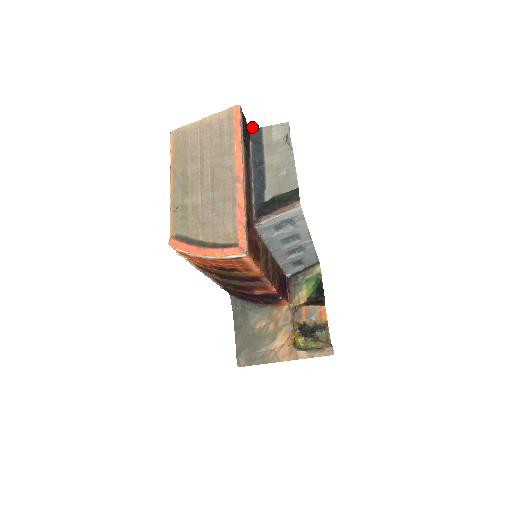
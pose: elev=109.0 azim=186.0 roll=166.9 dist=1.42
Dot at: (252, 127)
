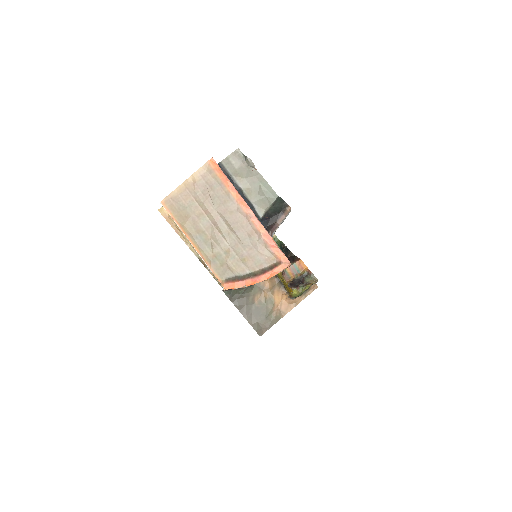
Dot at: occluded
